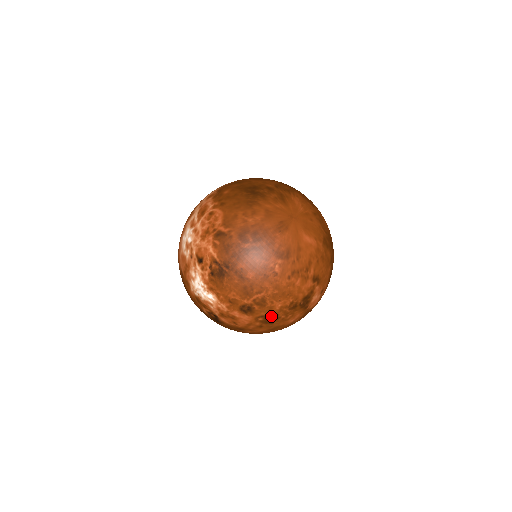
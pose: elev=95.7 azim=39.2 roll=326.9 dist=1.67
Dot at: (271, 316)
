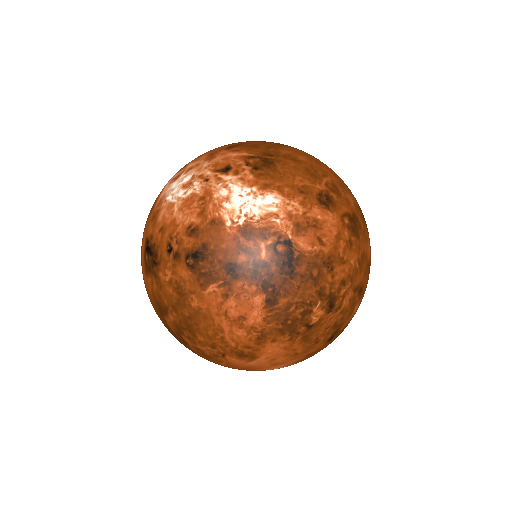
Dot at: (353, 217)
